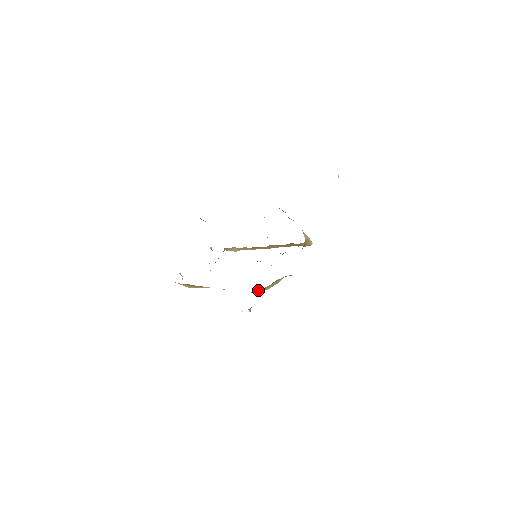
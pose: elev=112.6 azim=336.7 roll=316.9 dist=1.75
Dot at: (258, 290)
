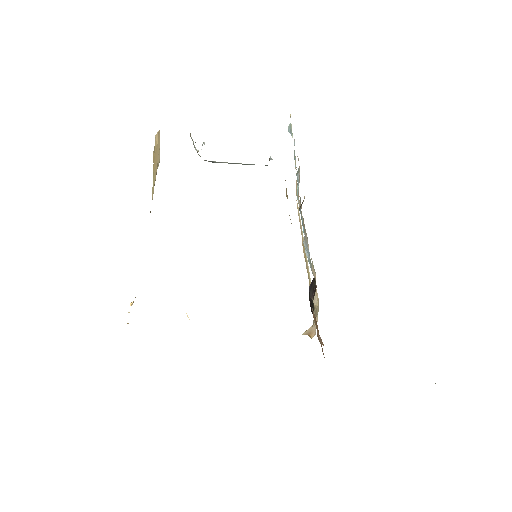
Dot at: occluded
